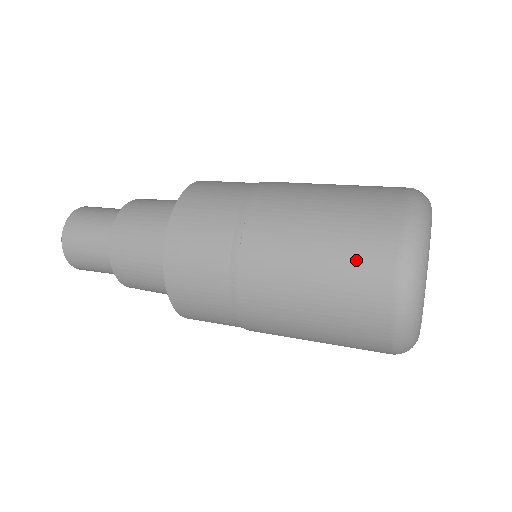
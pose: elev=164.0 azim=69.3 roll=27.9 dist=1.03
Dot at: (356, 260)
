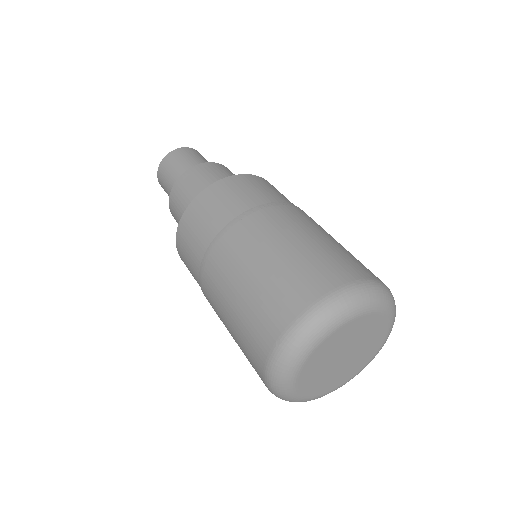
Dot at: (252, 366)
